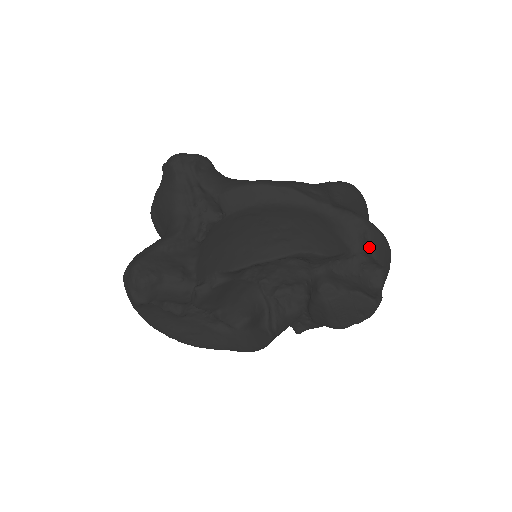
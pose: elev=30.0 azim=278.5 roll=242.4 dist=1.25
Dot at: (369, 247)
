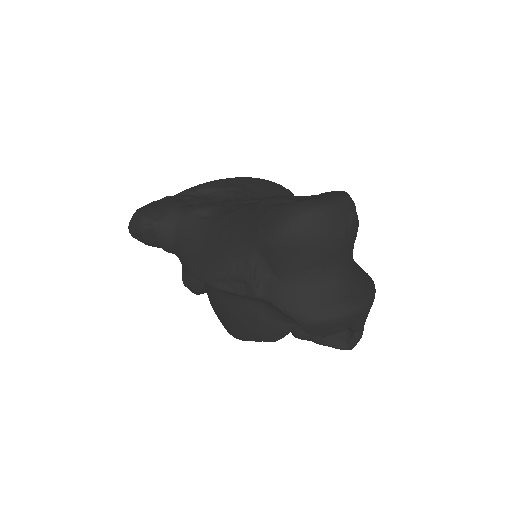
Dot at: occluded
